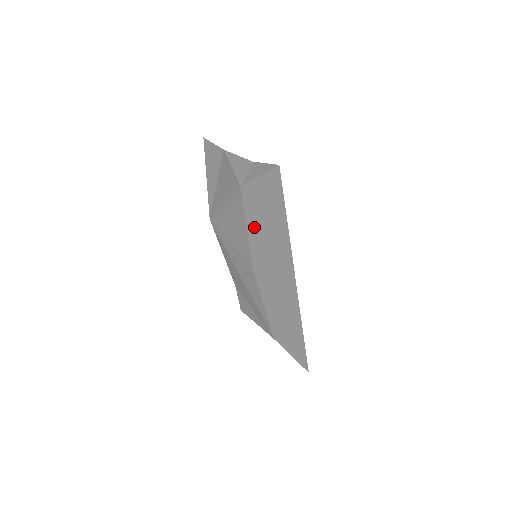
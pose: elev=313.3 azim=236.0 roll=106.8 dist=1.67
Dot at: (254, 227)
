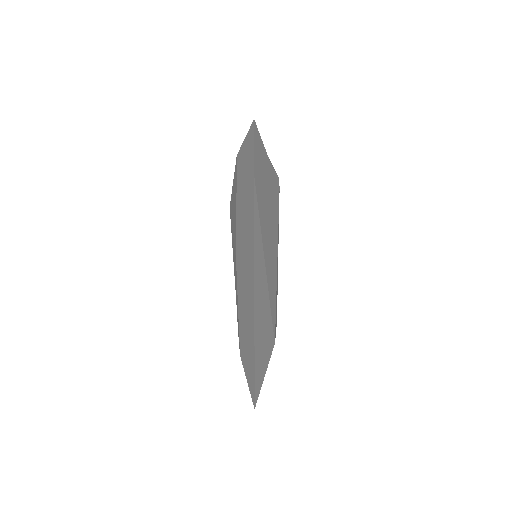
Dot at: (239, 202)
